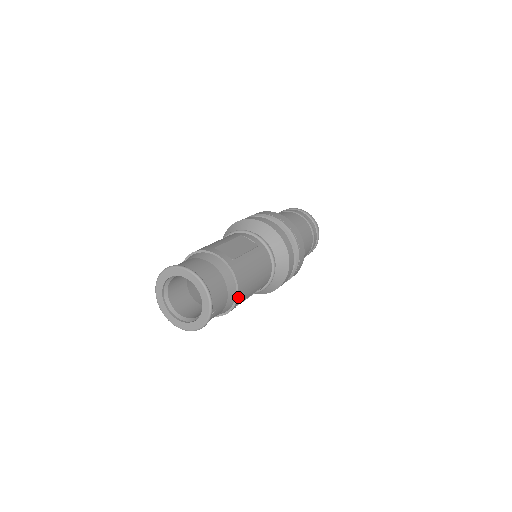
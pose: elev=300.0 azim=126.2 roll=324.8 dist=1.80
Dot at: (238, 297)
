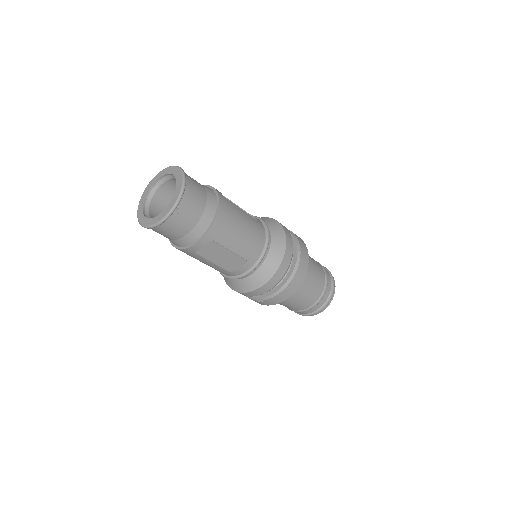
Dot at: (214, 224)
